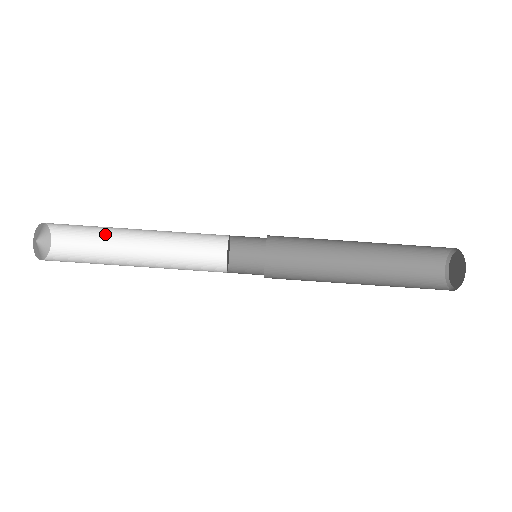
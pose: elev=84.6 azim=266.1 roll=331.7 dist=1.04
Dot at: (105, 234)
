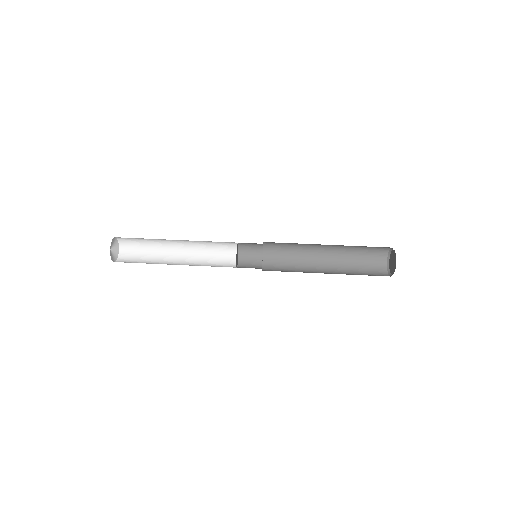
Dot at: (154, 258)
